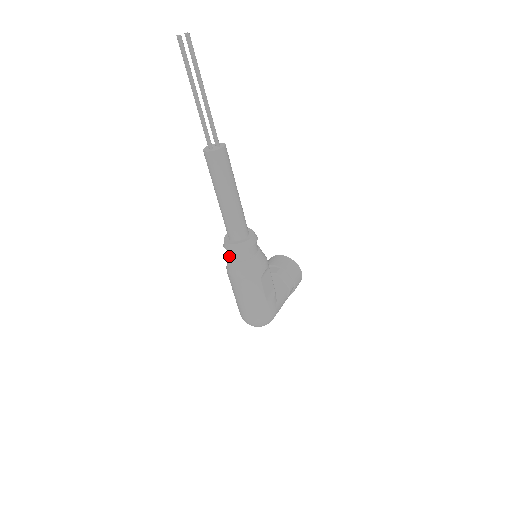
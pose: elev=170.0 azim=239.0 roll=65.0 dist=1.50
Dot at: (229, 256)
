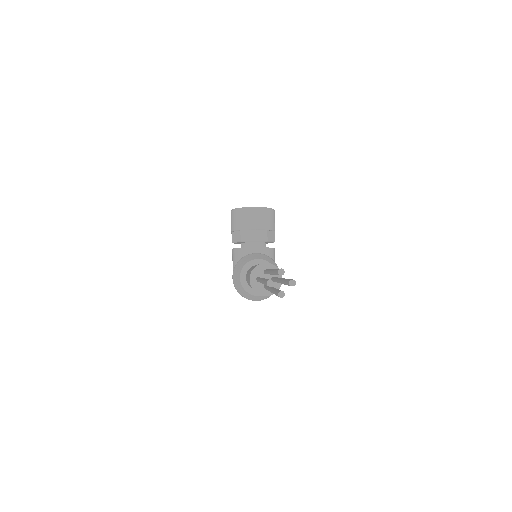
Dot at: occluded
